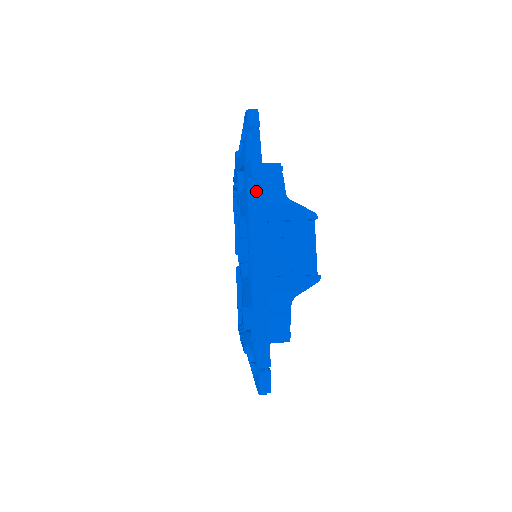
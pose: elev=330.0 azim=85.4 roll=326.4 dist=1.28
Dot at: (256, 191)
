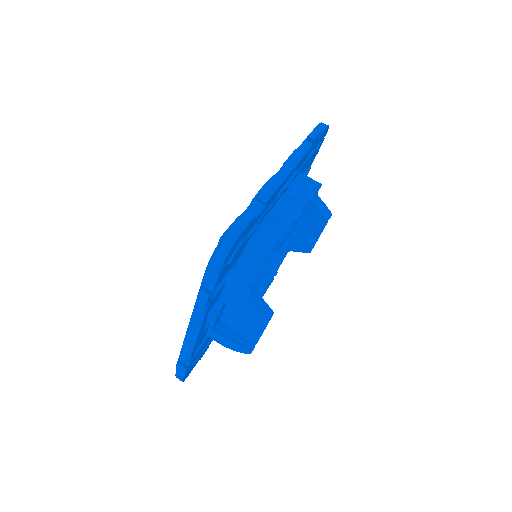
Dot at: occluded
